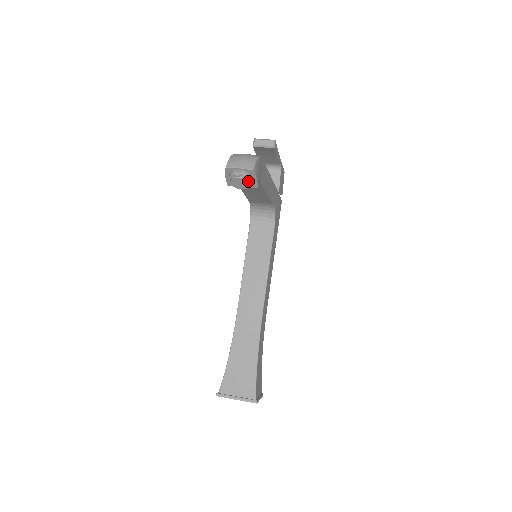
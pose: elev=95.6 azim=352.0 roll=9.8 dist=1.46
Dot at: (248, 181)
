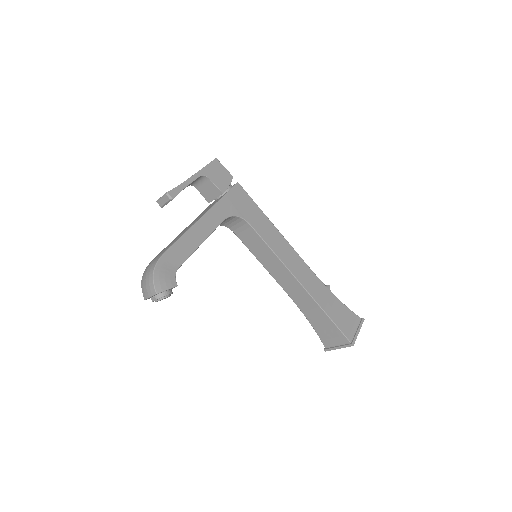
Dot at: (165, 296)
